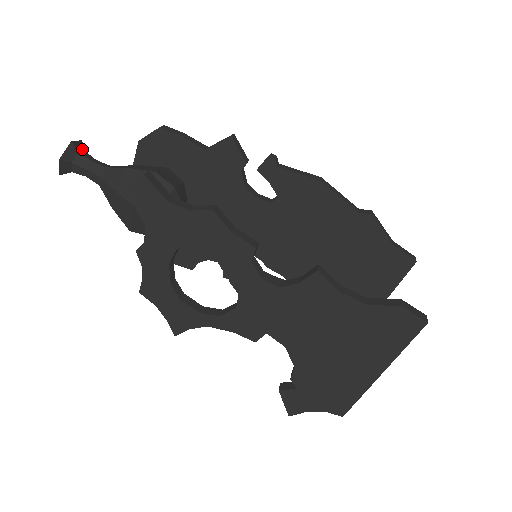
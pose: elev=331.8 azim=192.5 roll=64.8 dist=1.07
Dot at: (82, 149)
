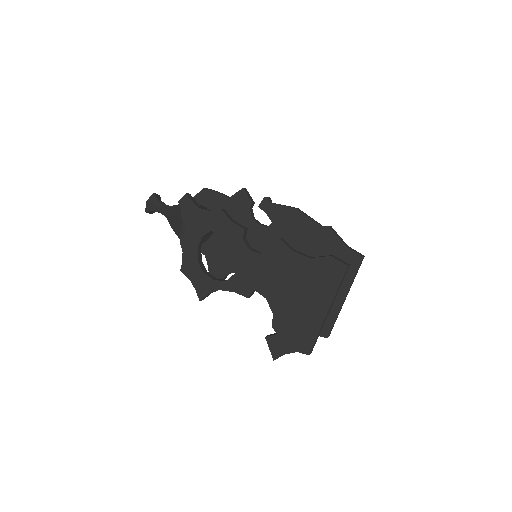
Dot at: (159, 199)
